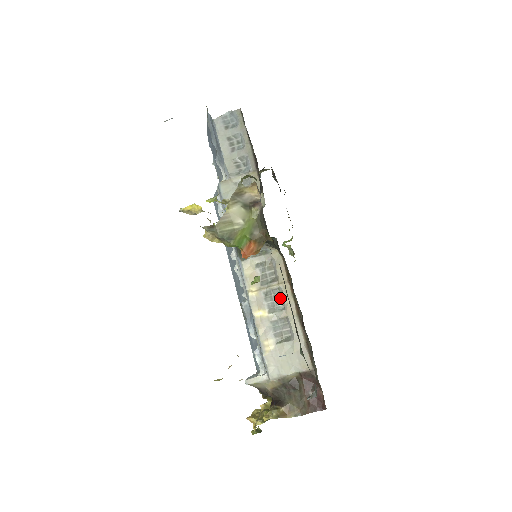
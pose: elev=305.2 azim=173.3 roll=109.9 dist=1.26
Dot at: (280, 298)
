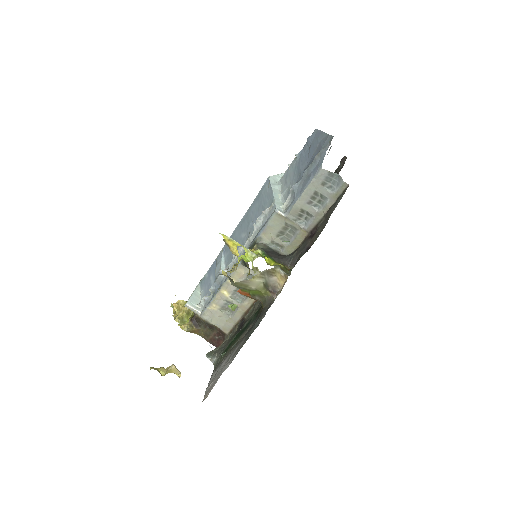
Dot at: (244, 297)
